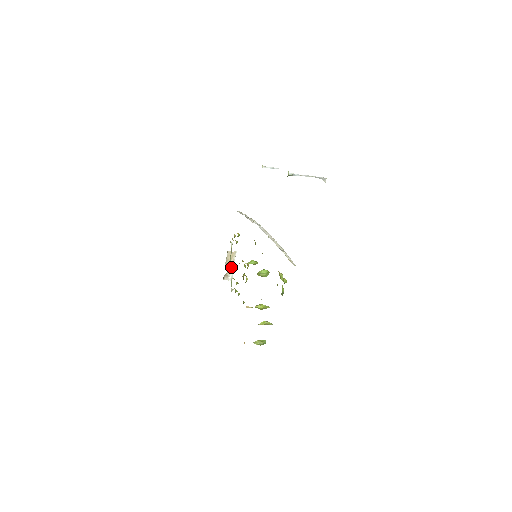
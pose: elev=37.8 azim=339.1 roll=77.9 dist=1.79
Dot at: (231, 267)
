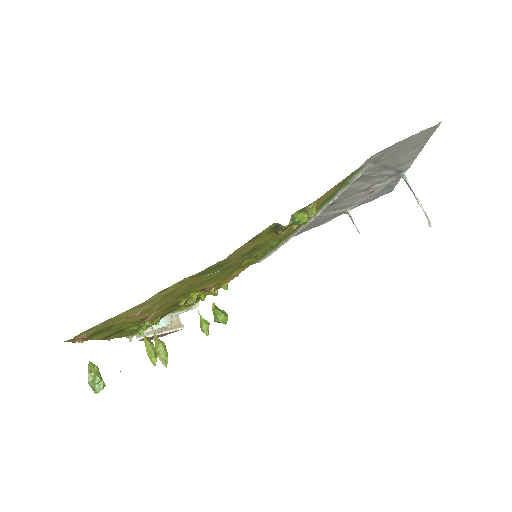
Dot at: (165, 320)
